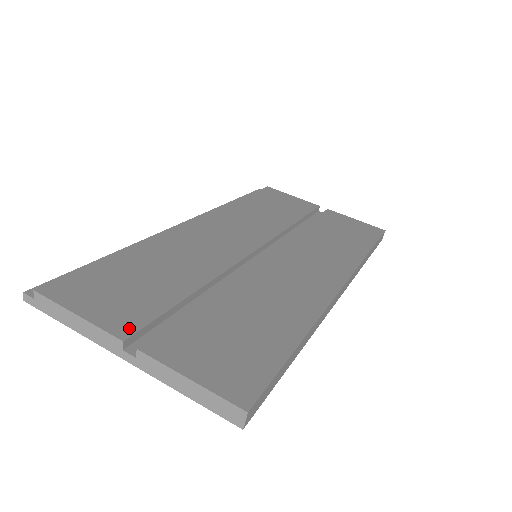
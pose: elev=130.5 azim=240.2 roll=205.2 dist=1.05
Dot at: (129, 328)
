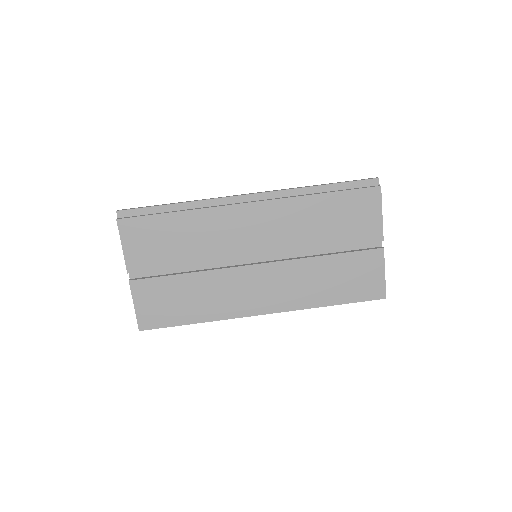
Dot at: (135, 268)
